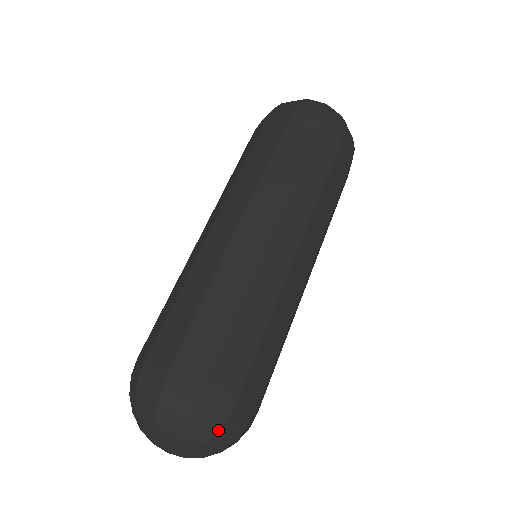
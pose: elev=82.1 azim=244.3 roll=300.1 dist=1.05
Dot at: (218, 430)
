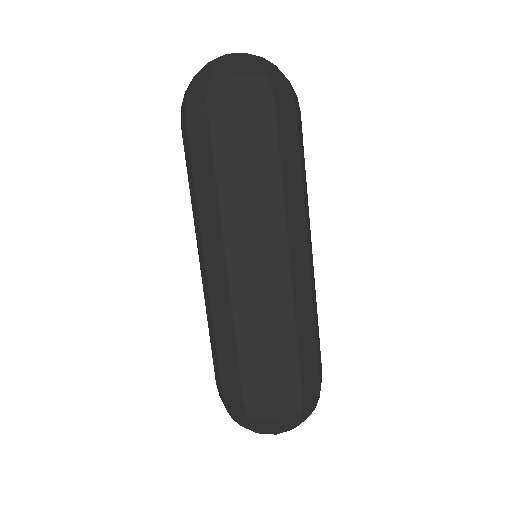
Dot at: (300, 420)
